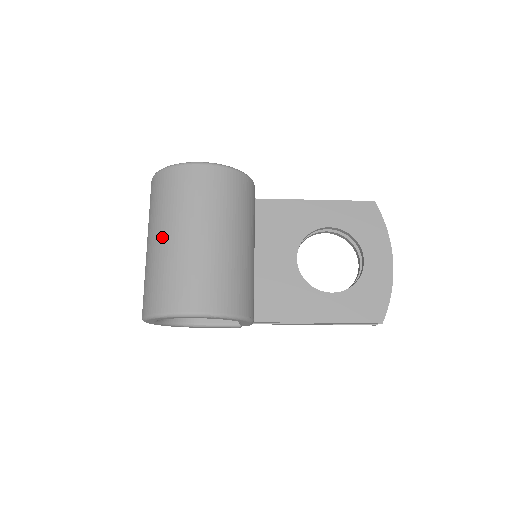
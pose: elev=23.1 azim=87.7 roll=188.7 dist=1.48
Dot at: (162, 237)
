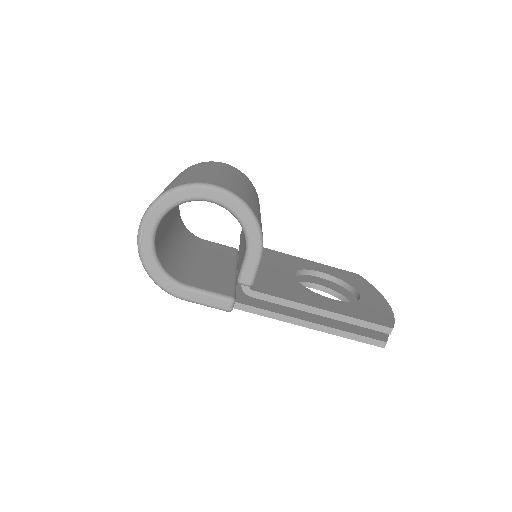
Dot at: (187, 173)
